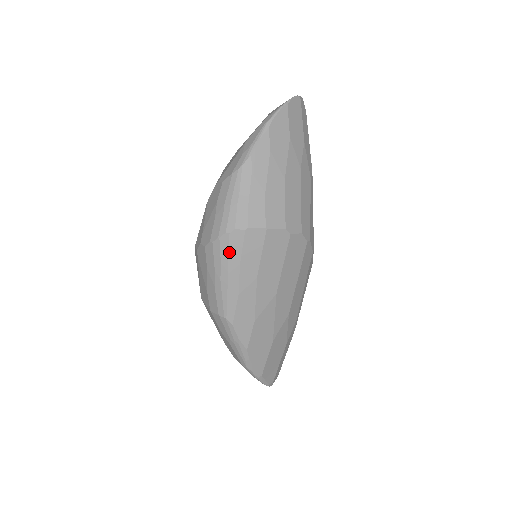
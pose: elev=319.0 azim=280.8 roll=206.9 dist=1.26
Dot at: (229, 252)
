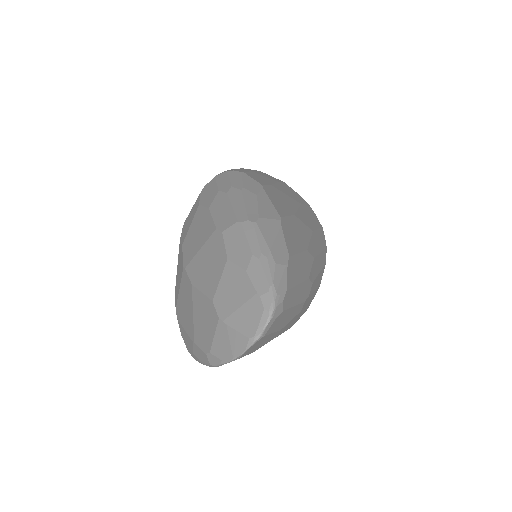
Dot at: occluded
